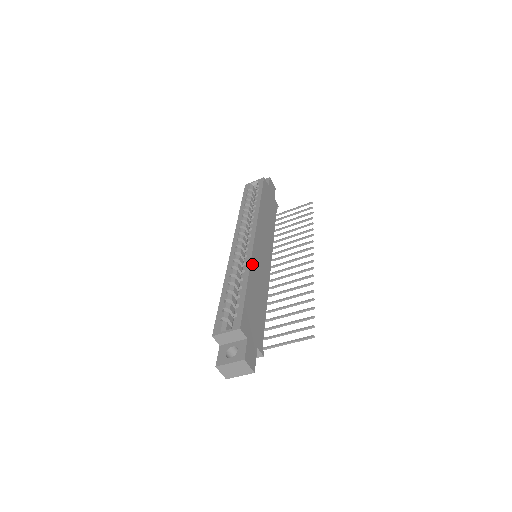
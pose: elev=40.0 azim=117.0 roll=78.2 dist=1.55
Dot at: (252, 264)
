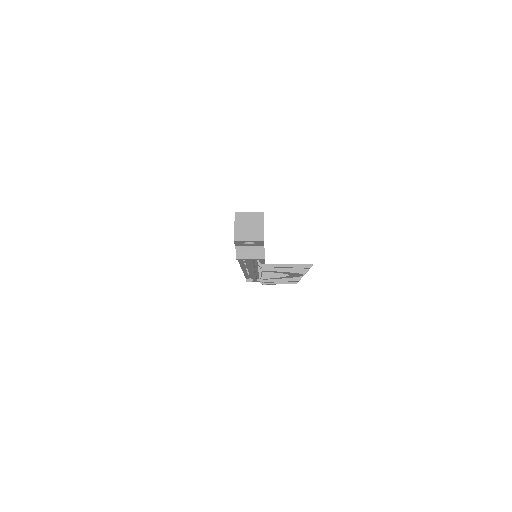
Dot at: occluded
